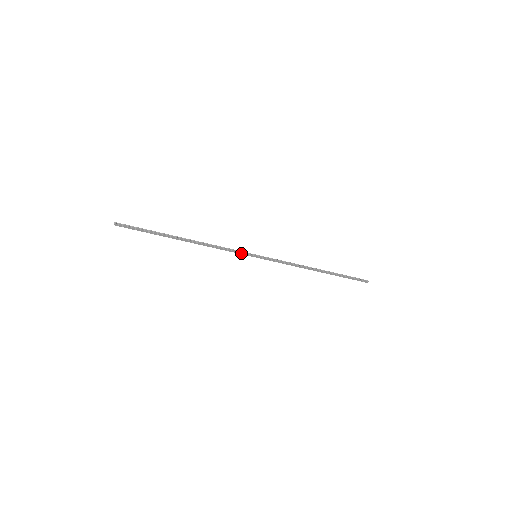
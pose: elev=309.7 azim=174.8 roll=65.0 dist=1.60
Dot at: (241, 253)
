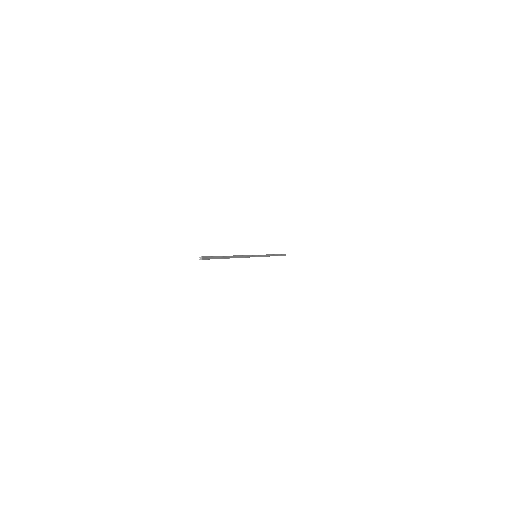
Dot at: occluded
